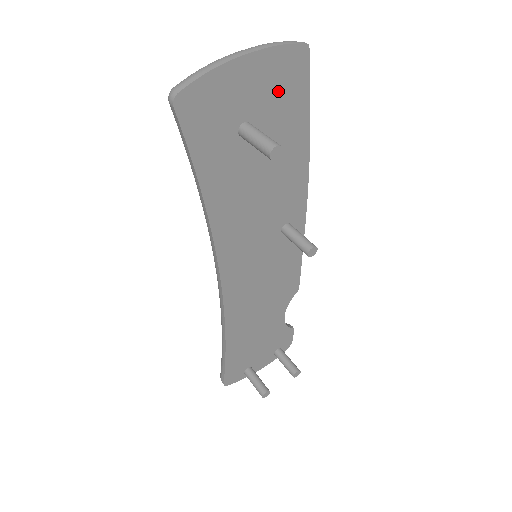
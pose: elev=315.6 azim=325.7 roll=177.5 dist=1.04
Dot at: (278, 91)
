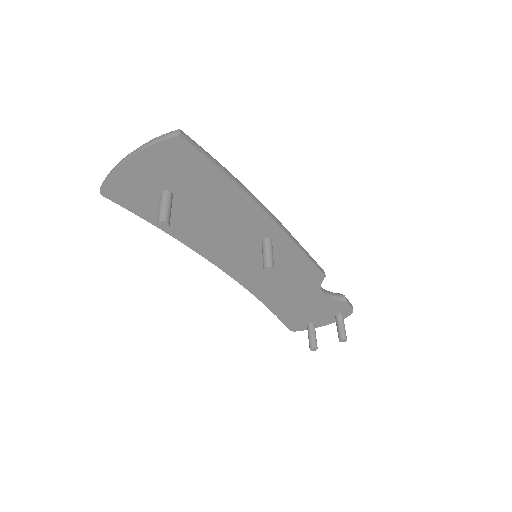
Dot at: (176, 168)
